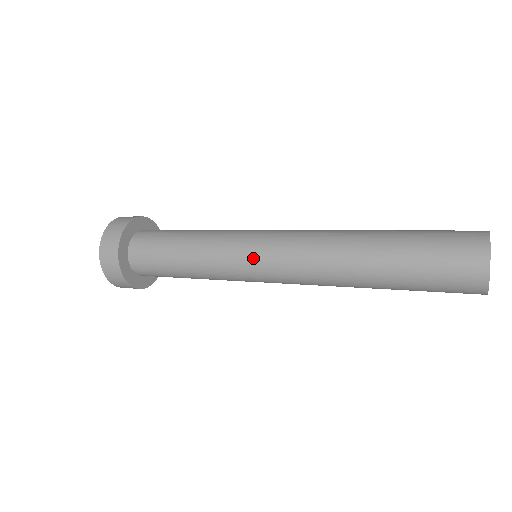
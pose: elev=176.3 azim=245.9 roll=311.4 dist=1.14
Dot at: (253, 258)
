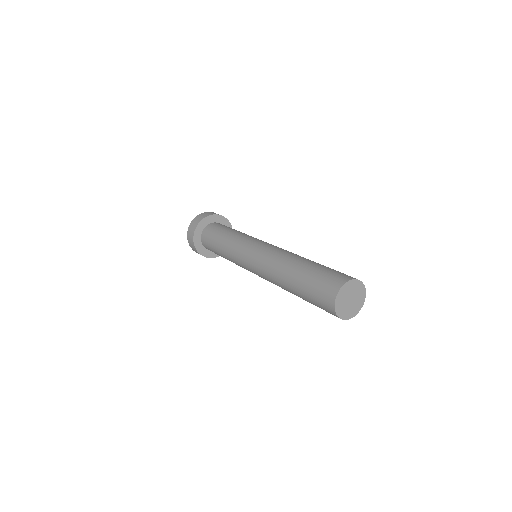
Dot at: (247, 251)
